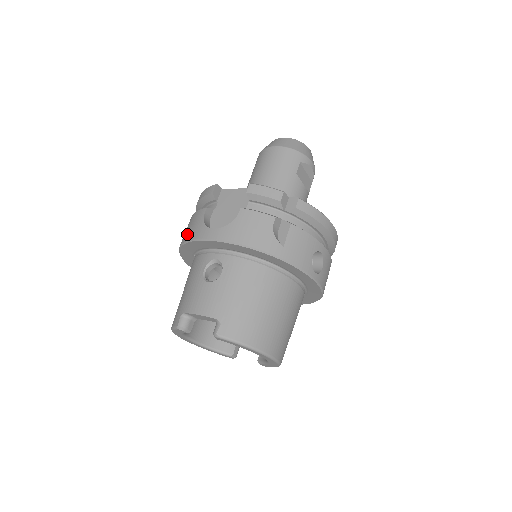
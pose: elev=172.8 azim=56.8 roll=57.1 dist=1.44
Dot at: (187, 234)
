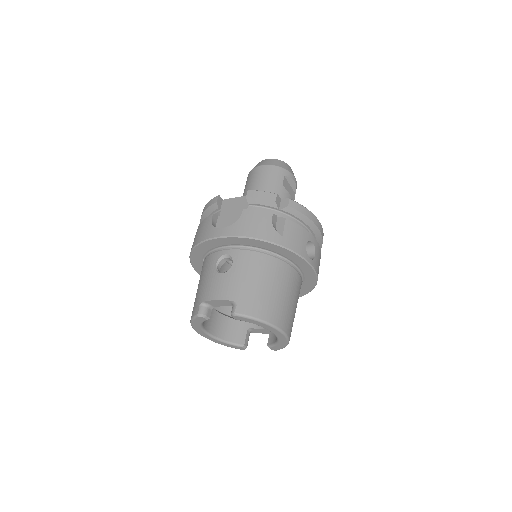
Dot at: (197, 238)
